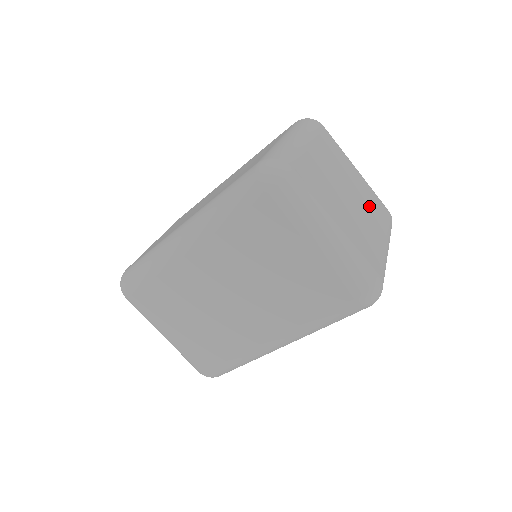
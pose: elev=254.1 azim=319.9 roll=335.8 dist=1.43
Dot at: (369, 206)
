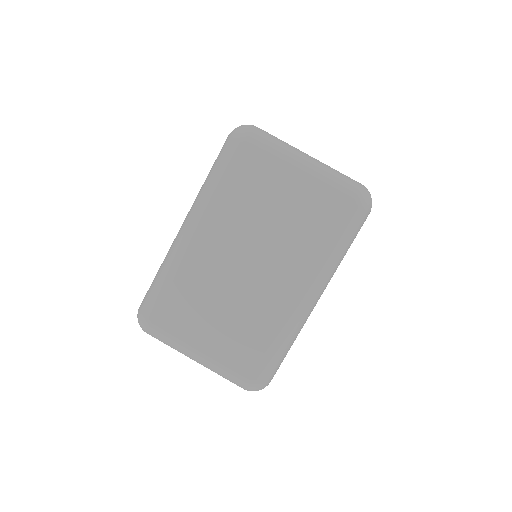
Dot at: occluded
